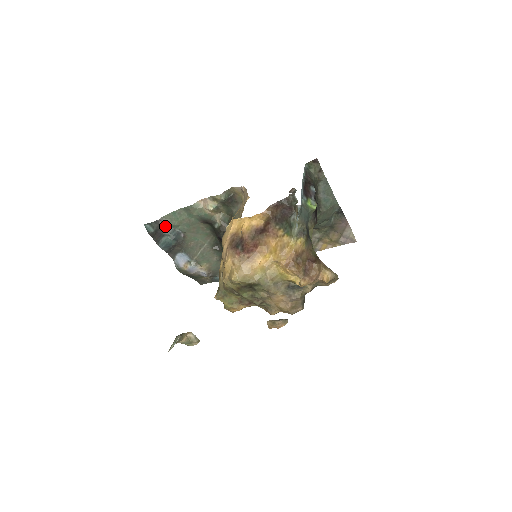
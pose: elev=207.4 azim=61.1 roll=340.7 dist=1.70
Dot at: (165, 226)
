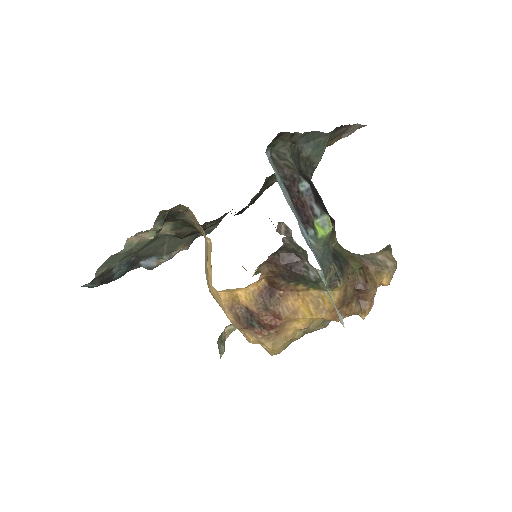
Dot at: (106, 272)
